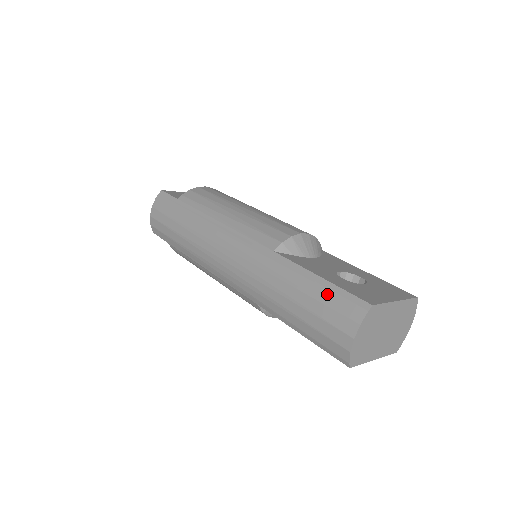
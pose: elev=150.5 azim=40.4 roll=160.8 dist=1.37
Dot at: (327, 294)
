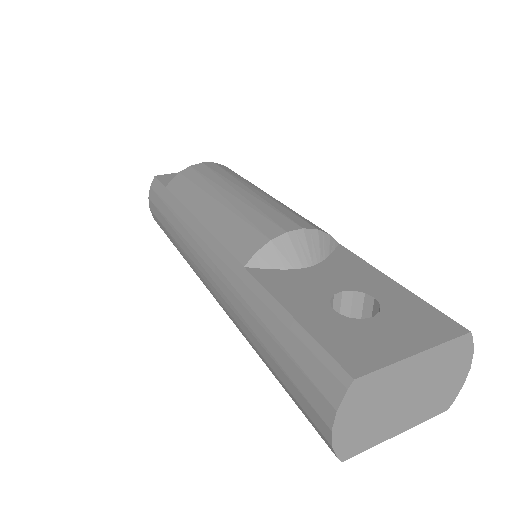
Dot at: (297, 347)
